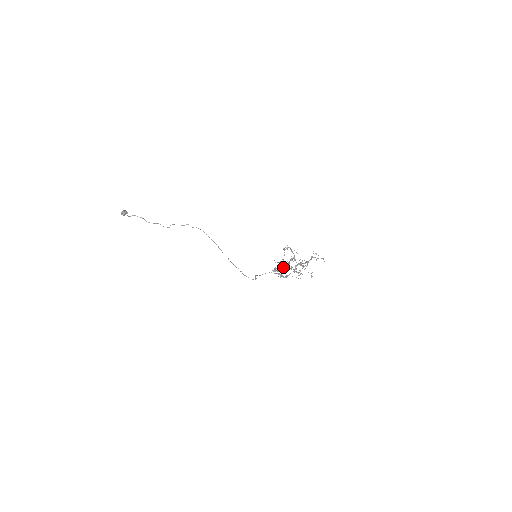
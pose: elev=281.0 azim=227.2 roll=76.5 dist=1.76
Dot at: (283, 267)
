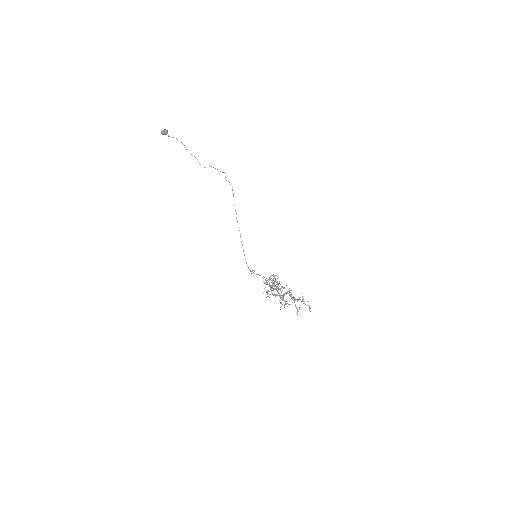
Dot at: (273, 286)
